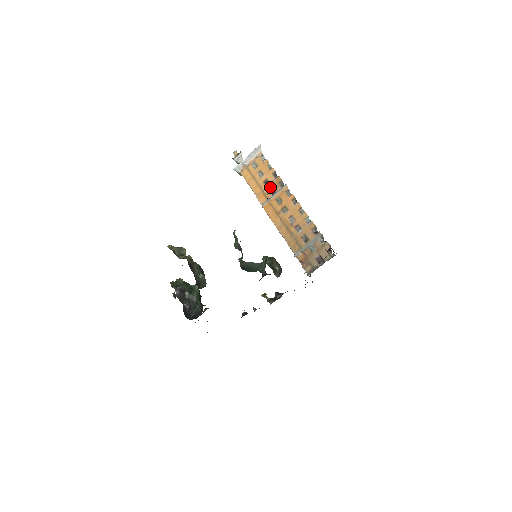
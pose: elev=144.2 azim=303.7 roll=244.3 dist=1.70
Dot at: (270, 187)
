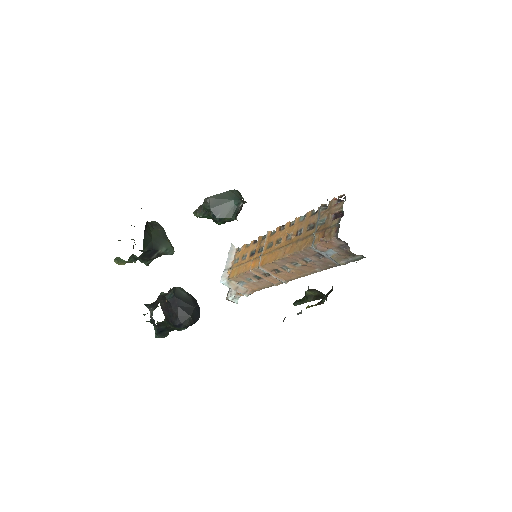
Dot at: (257, 251)
